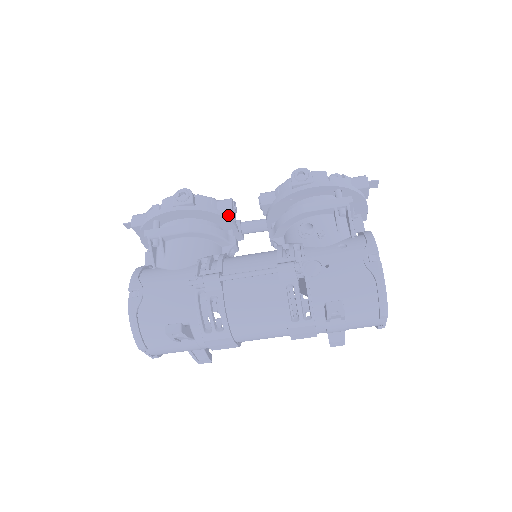
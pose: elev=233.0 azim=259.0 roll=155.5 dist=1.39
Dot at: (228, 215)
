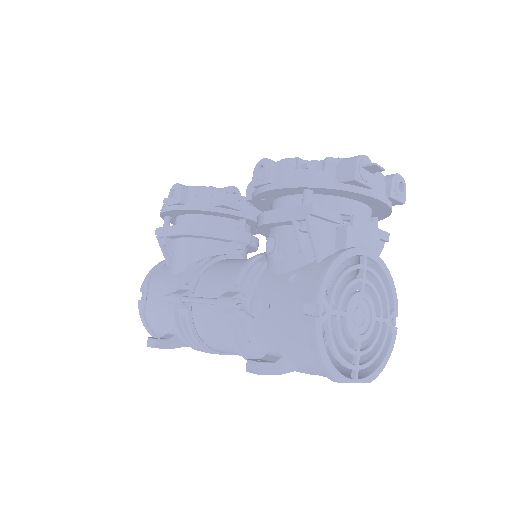
Dot at: (226, 208)
